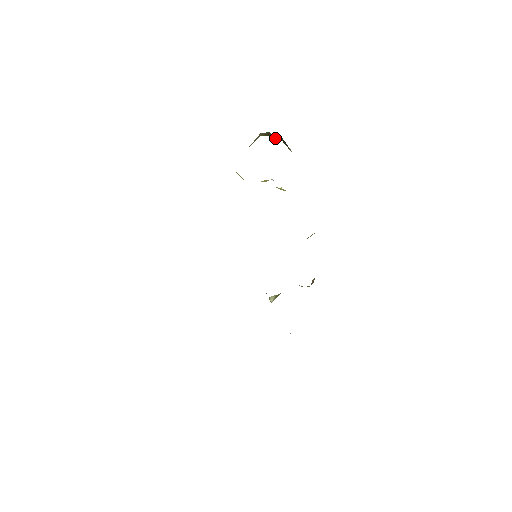
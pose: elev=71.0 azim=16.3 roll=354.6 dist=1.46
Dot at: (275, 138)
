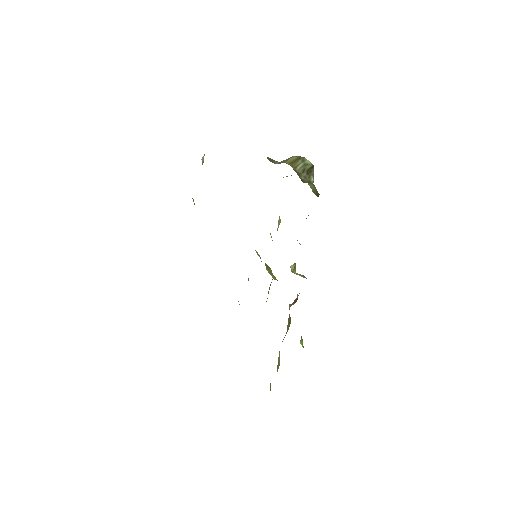
Dot at: (296, 169)
